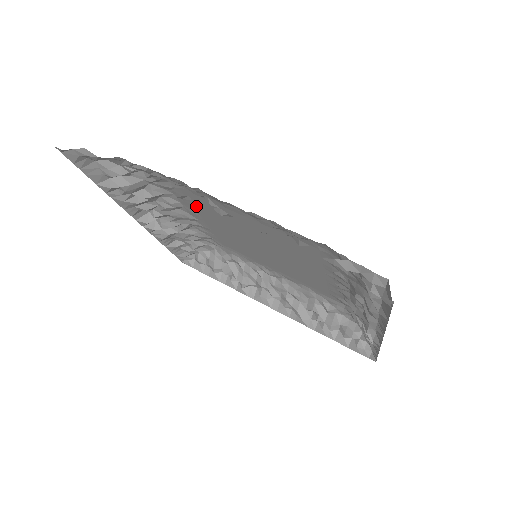
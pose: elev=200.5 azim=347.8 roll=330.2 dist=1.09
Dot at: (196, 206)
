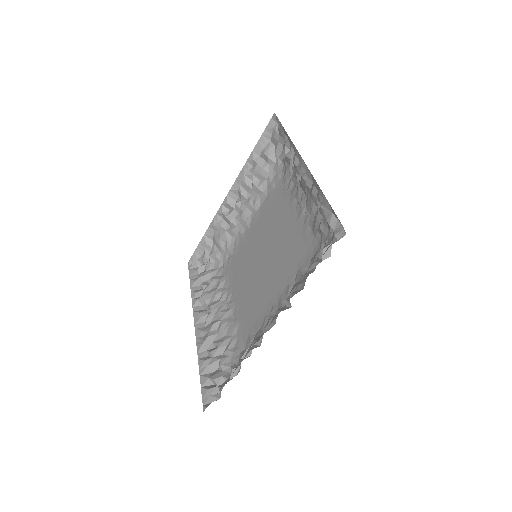
Dot at: (267, 210)
